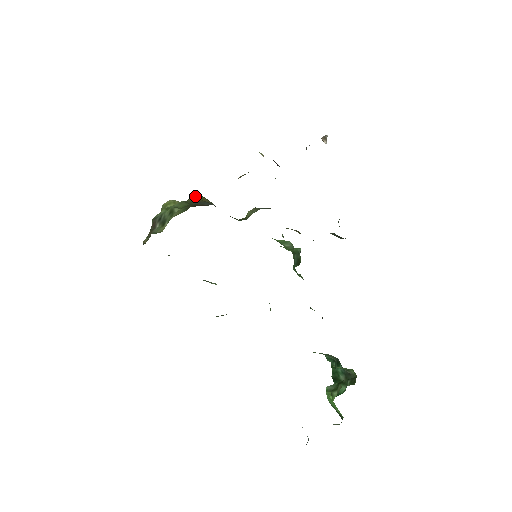
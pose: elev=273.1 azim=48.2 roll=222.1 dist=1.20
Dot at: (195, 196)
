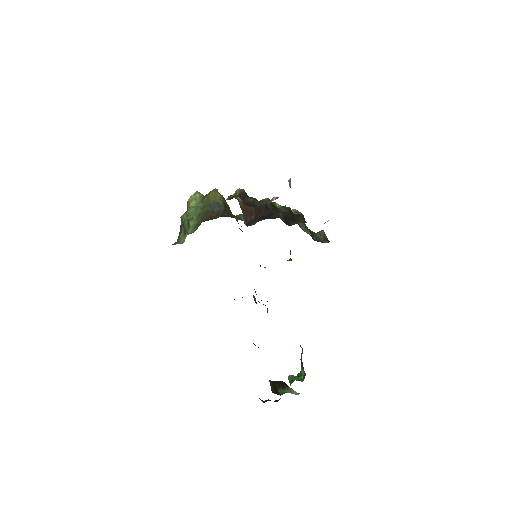
Dot at: (210, 193)
